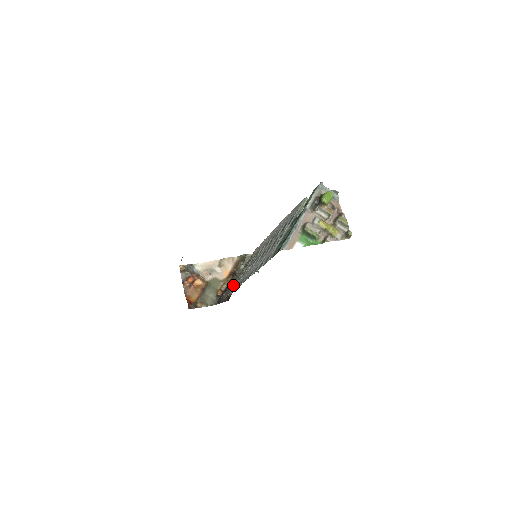
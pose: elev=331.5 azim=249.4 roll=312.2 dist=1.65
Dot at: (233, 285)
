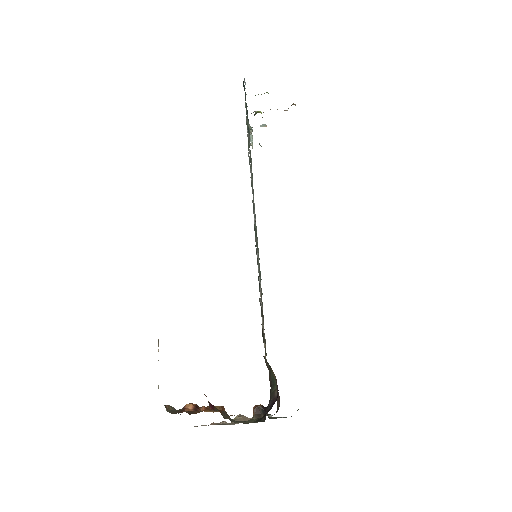
Dot at: occluded
